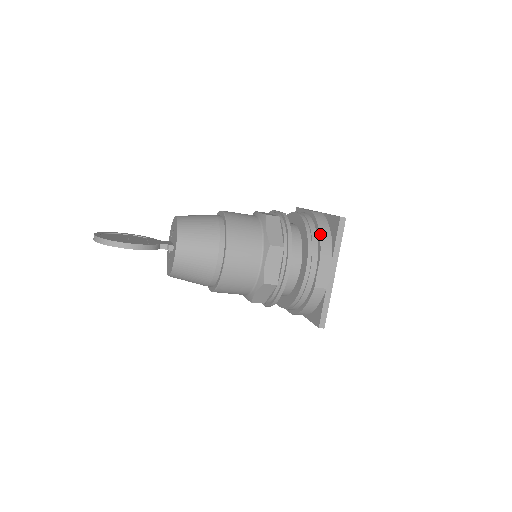
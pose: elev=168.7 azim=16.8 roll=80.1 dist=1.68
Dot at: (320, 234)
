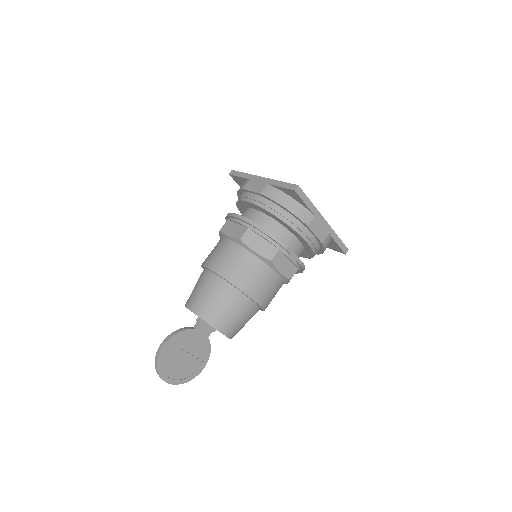
Dot at: (238, 192)
